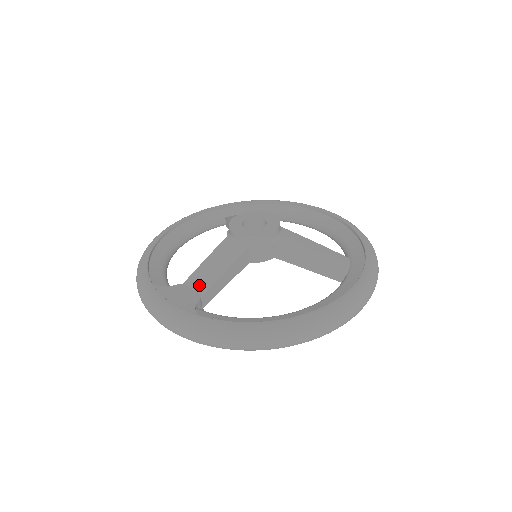
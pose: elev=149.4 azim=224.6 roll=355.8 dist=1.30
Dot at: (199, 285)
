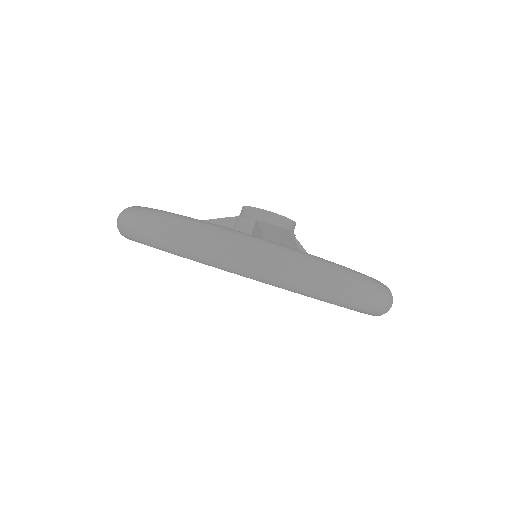
Dot at: occluded
